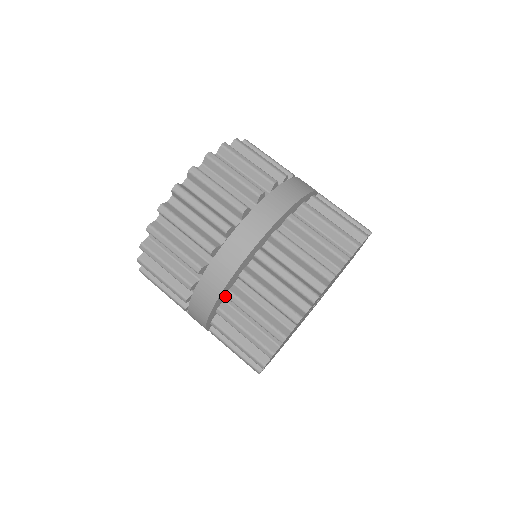
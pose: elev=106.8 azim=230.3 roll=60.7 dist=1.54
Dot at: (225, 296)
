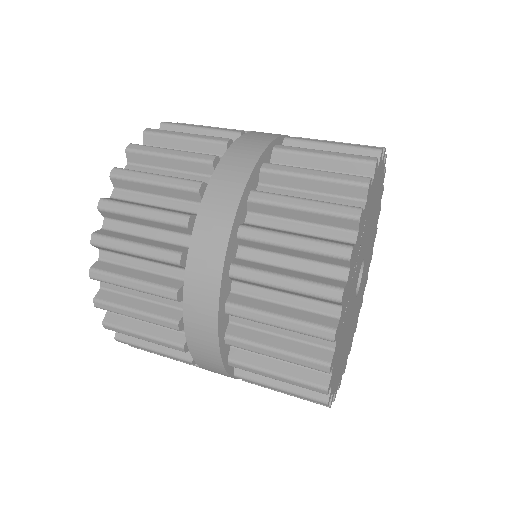
Dot at: (229, 276)
